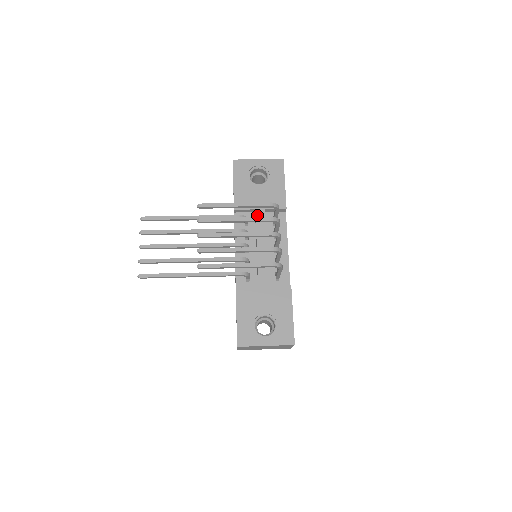
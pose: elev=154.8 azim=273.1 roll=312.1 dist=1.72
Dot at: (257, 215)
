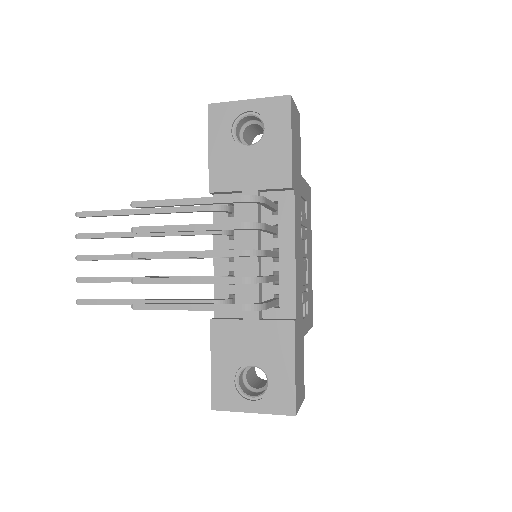
Dot at: occluded
